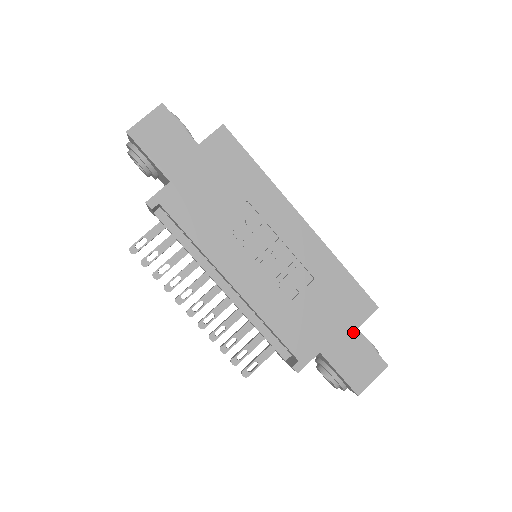
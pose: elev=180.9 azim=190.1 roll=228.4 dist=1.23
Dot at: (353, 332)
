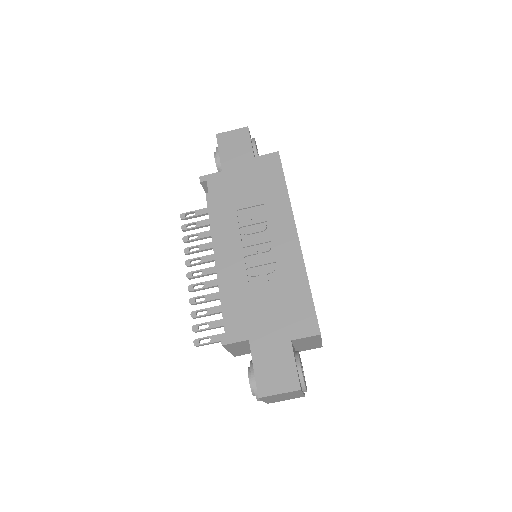
Dot at: (286, 341)
